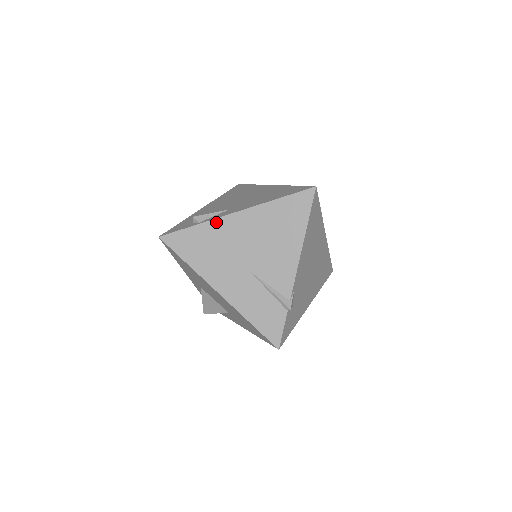
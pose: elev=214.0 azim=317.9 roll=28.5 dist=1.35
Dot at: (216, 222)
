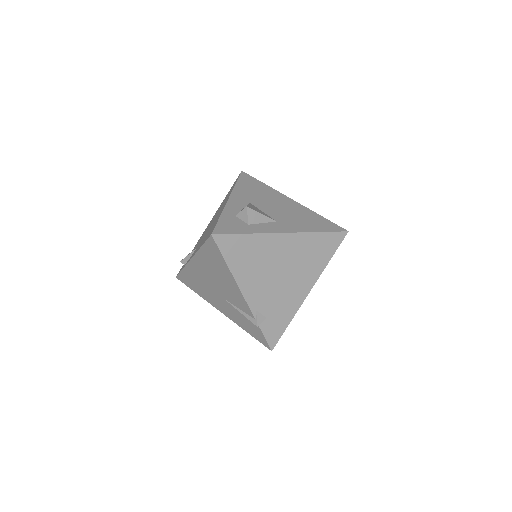
Dot at: (188, 266)
